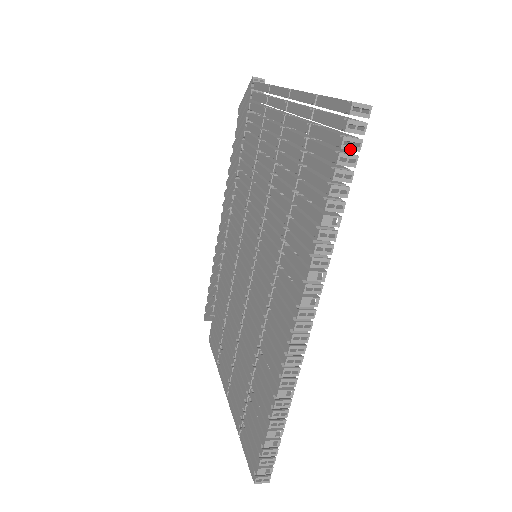
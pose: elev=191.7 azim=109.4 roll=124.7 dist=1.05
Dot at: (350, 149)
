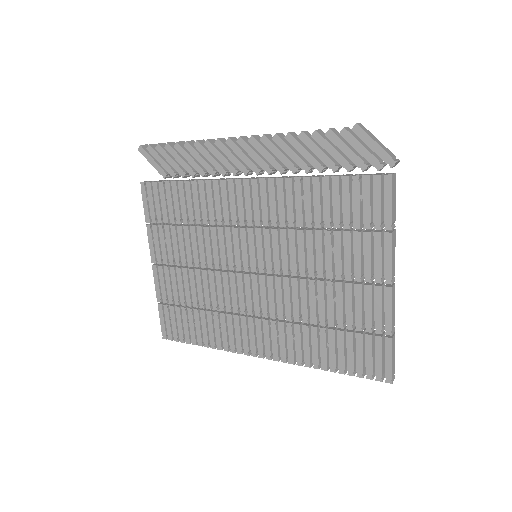
Dot at: (368, 376)
